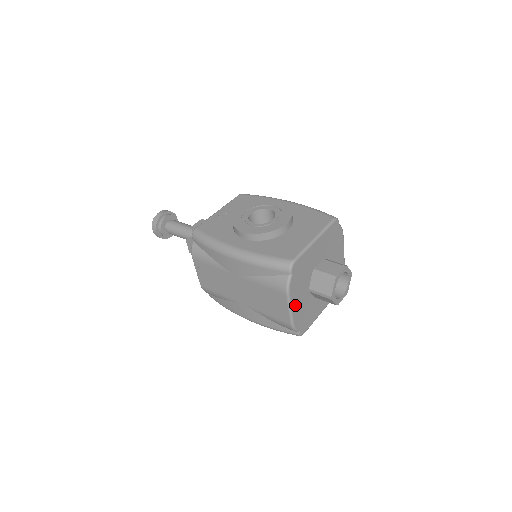
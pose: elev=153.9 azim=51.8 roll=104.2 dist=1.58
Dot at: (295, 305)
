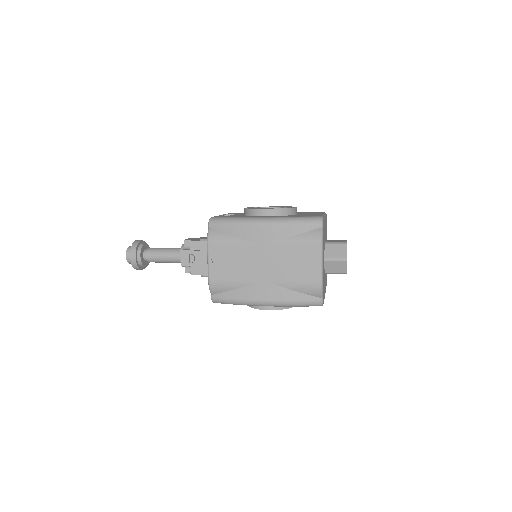
Dot at: occluded
